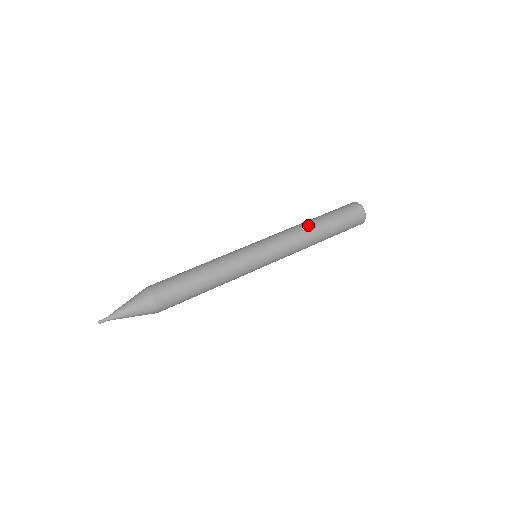
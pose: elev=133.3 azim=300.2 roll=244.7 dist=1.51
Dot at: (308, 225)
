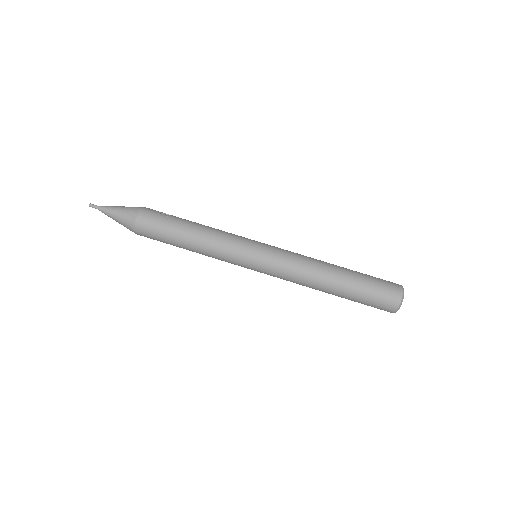
Dot at: (324, 277)
